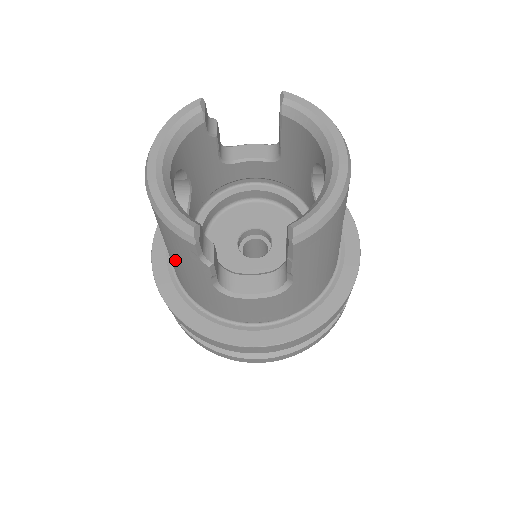
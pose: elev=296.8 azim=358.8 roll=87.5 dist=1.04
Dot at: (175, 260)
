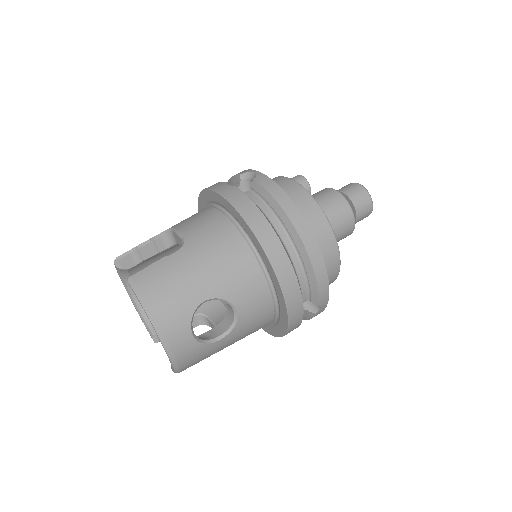
Dot at: occluded
